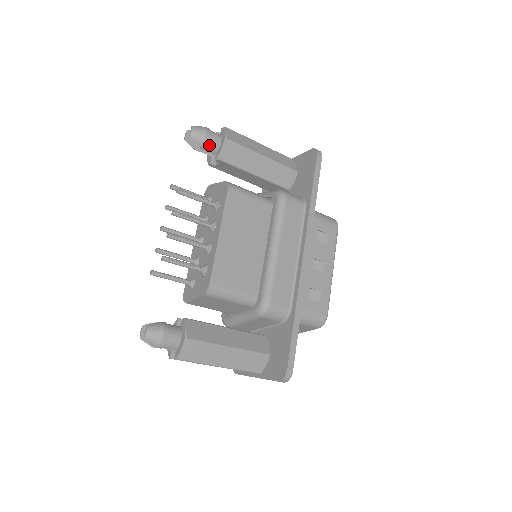
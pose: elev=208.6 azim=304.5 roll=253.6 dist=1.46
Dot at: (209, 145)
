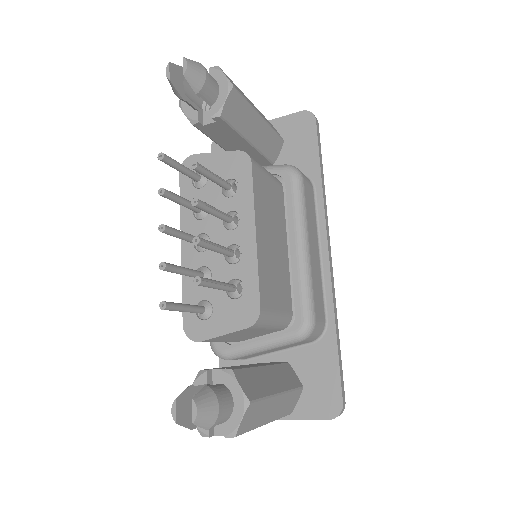
Dot at: (207, 92)
